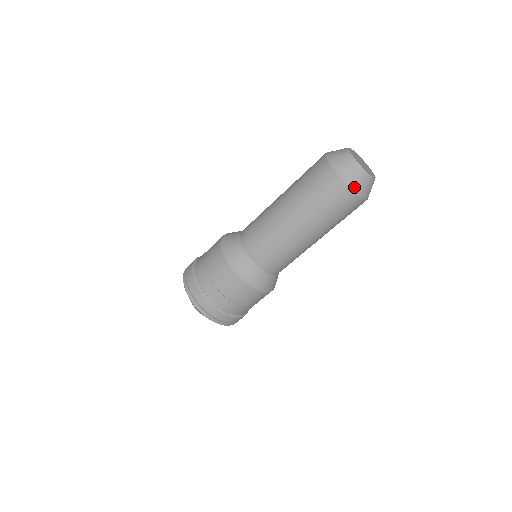
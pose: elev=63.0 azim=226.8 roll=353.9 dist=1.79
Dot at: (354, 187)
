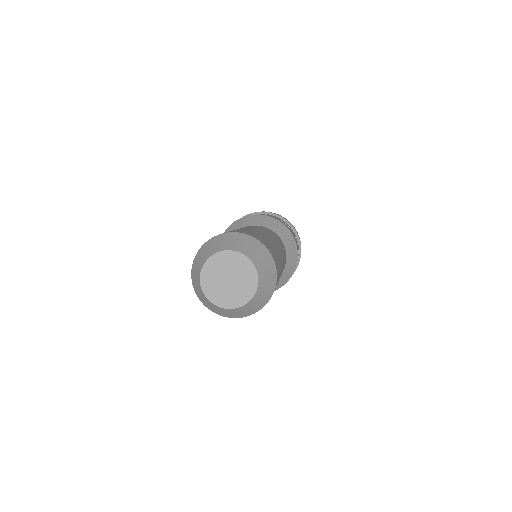
Dot at: (241, 316)
